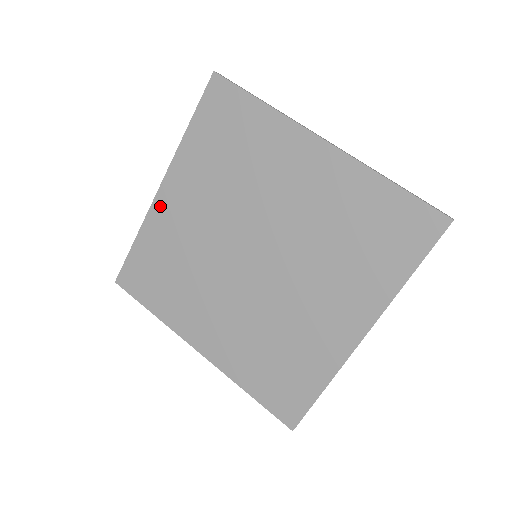
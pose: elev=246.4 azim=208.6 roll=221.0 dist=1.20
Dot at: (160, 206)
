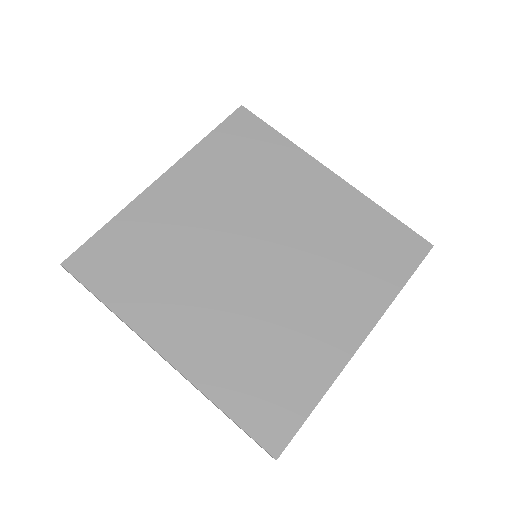
Dot at: (155, 194)
